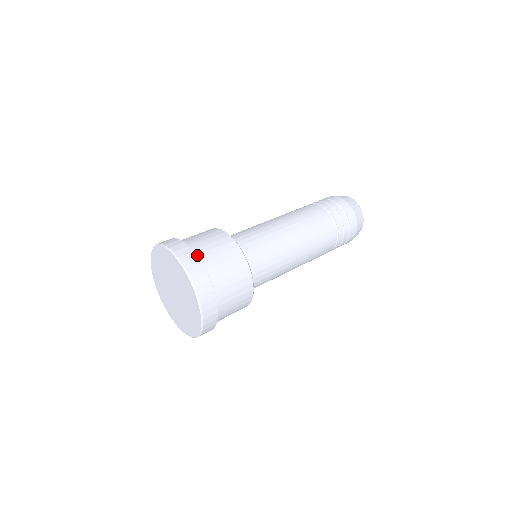
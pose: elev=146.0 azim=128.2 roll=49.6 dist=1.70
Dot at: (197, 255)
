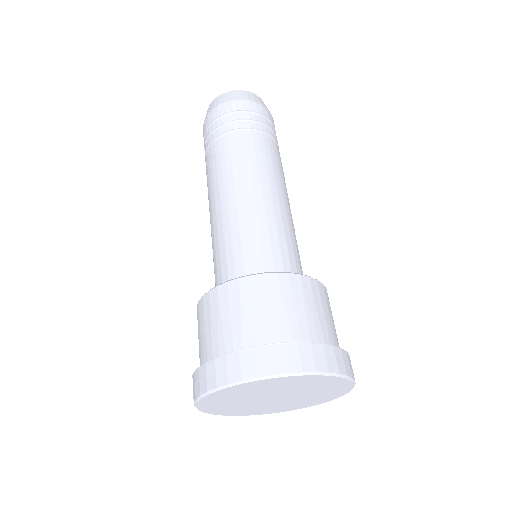
Dot at: (245, 347)
